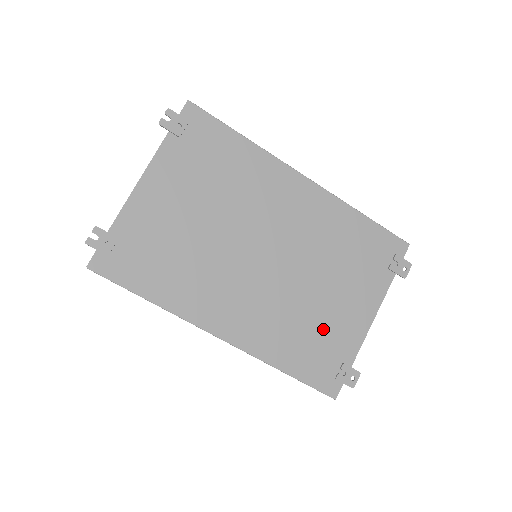
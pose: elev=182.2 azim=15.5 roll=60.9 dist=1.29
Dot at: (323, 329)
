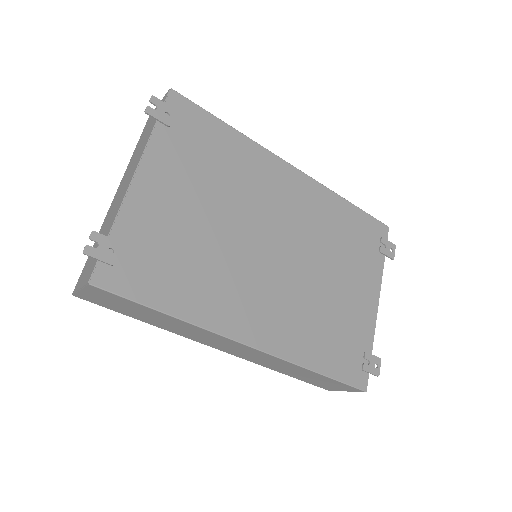
Dot at: (341, 320)
